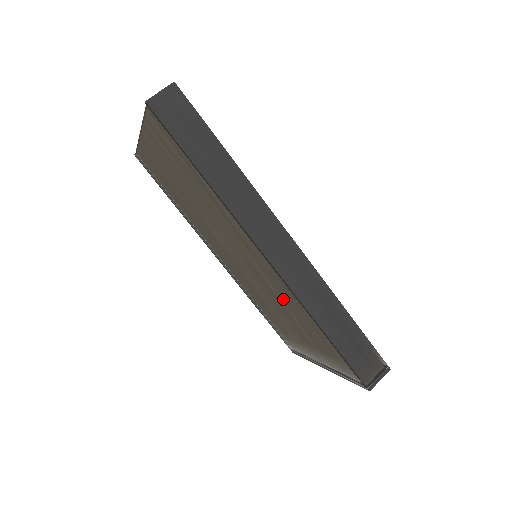
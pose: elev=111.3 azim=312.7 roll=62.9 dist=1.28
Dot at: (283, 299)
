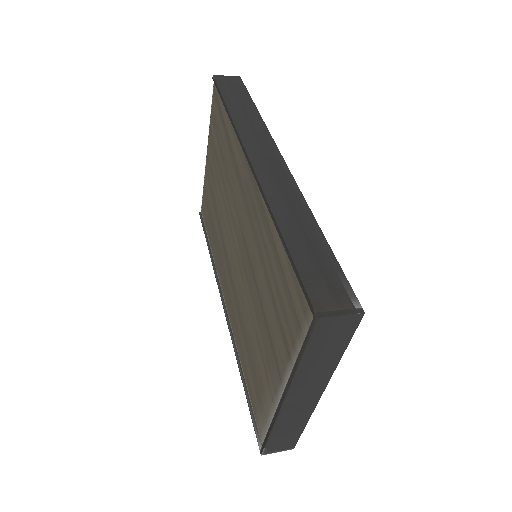
Dot at: (258, 253)
